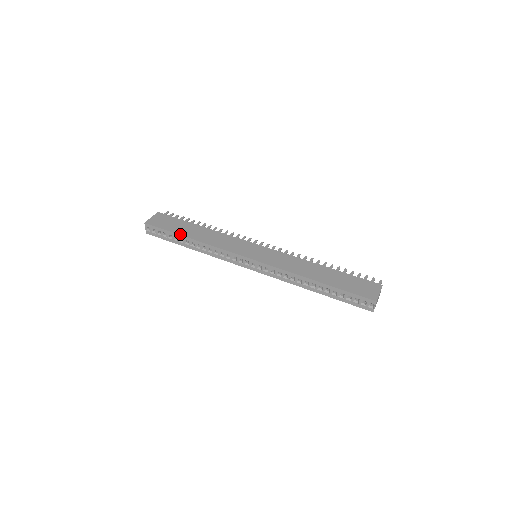
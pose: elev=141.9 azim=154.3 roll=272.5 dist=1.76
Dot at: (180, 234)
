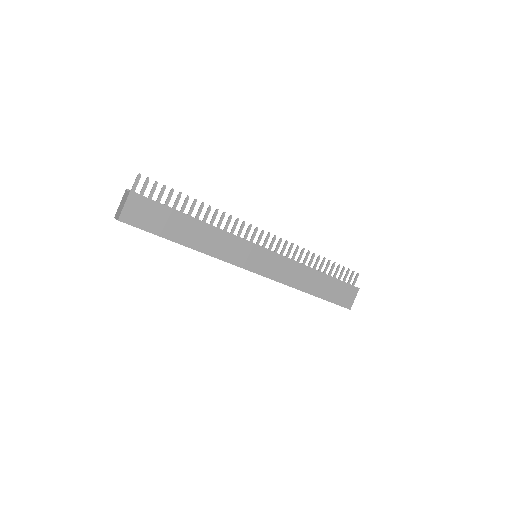
Dot at: (172, 240)
